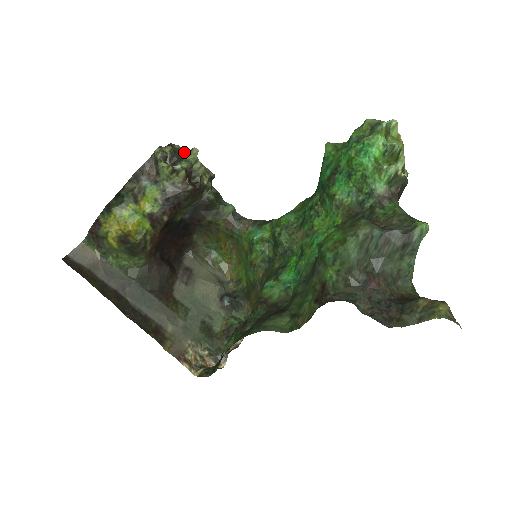
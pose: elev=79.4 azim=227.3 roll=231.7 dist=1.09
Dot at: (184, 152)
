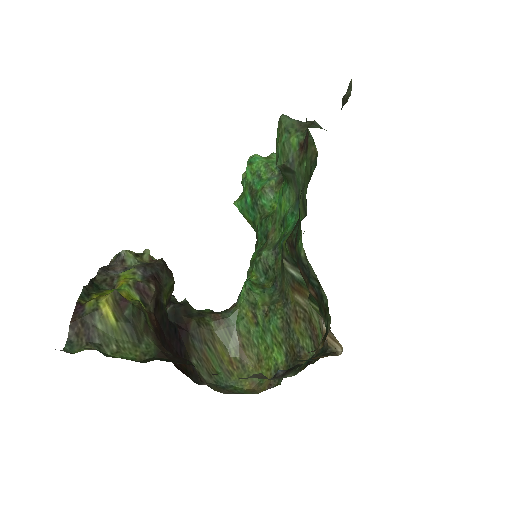
Dot at: occluded
